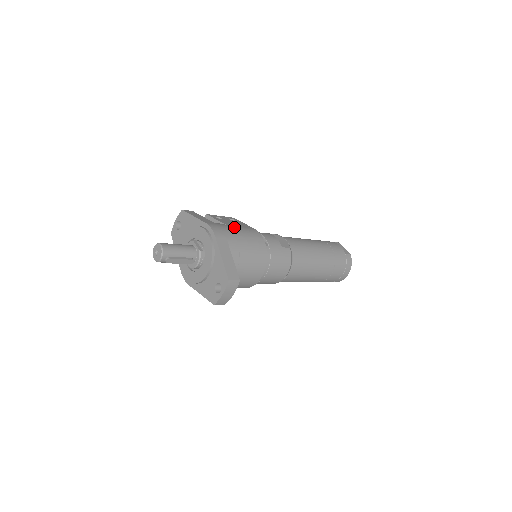
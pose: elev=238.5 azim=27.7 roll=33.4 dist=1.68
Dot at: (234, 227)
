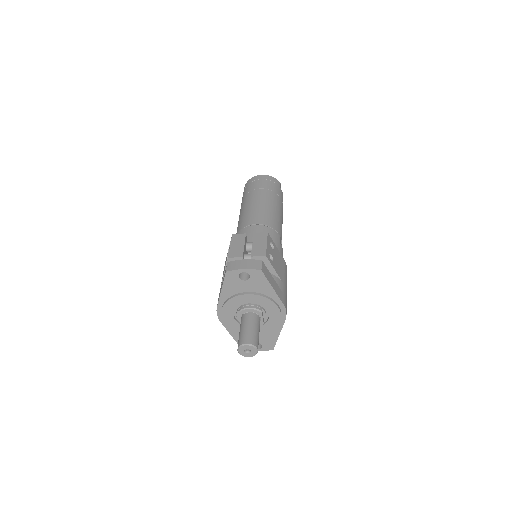
Dot at: (286, 283)
